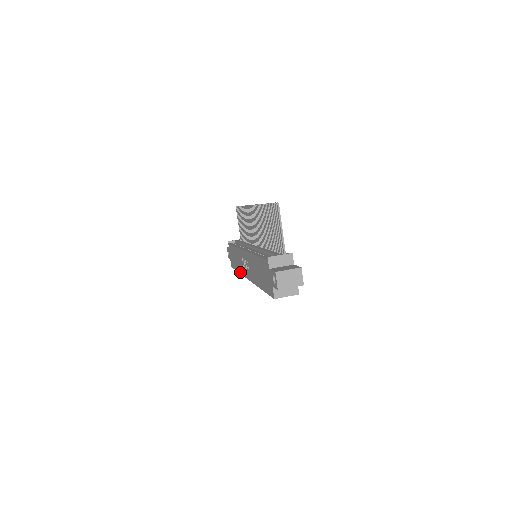
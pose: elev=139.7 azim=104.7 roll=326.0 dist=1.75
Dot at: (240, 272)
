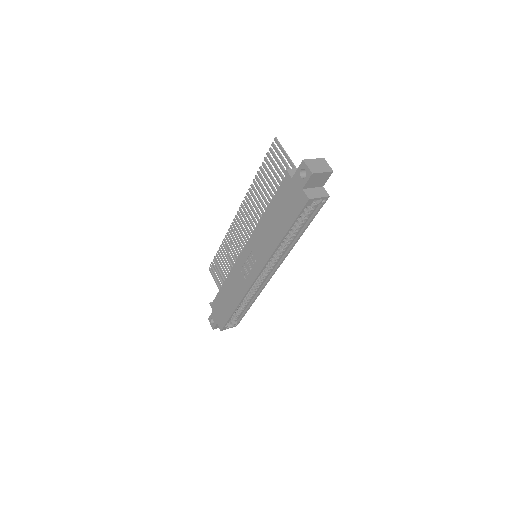
Dot at: (239, 299)
